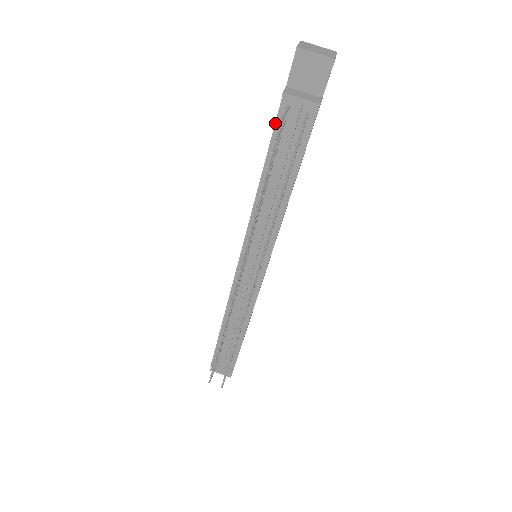
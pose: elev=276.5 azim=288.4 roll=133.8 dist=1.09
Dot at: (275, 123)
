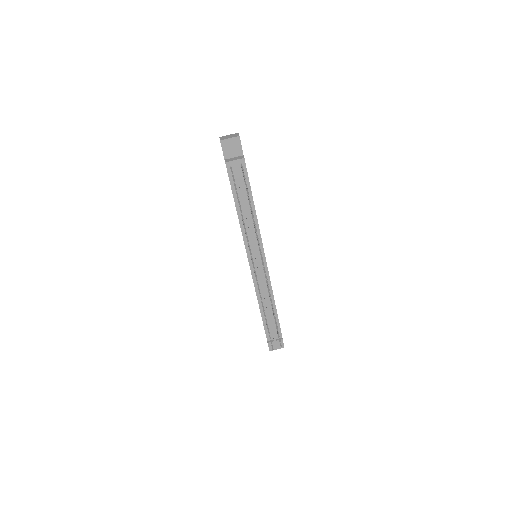
Dot at: (229, 178)
